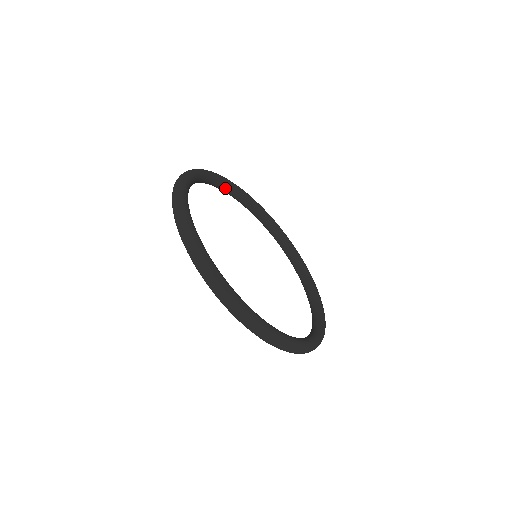
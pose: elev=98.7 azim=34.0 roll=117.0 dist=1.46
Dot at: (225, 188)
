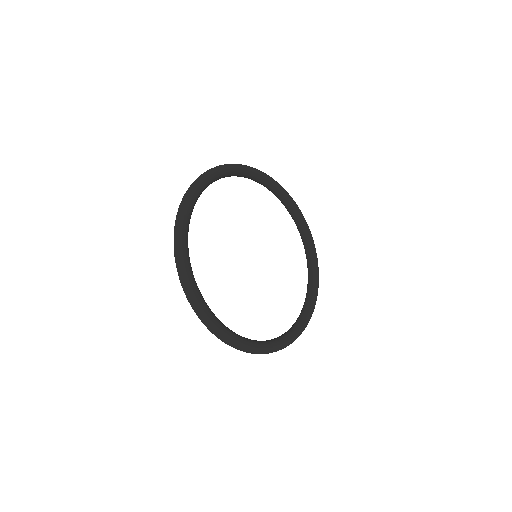
Dot at: (241, 176)
